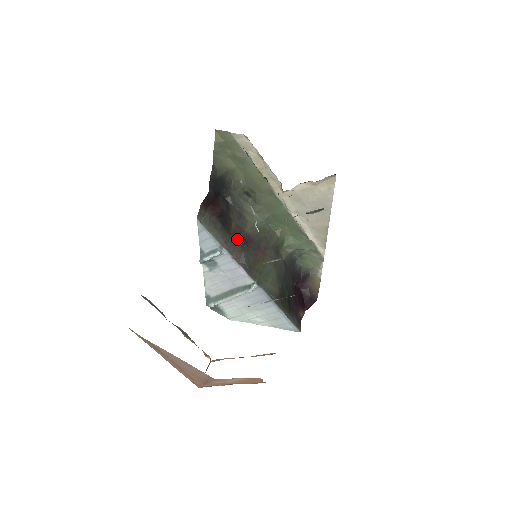
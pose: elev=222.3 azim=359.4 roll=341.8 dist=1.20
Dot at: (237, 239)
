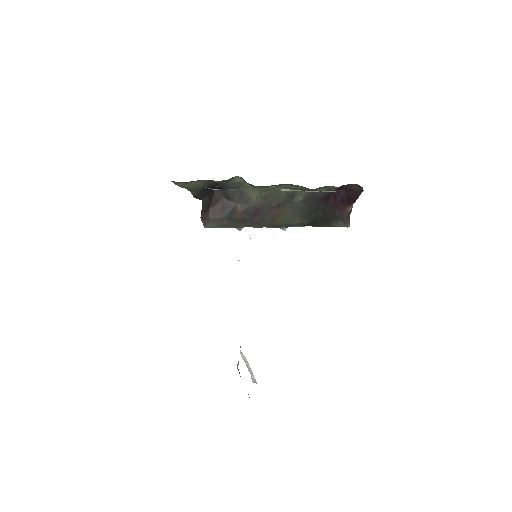
Dot at: (247, 218)
